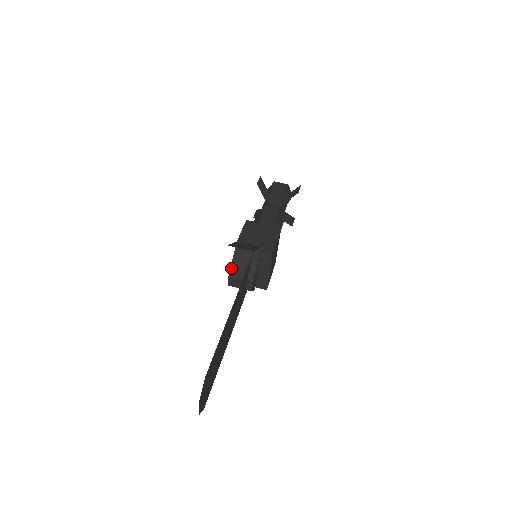
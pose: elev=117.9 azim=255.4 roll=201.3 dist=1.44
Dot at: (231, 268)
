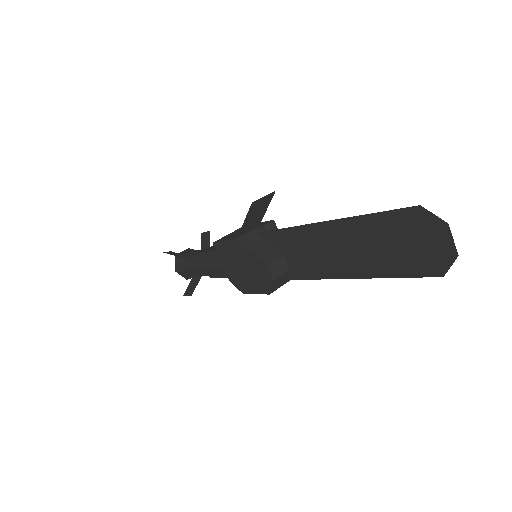
Dot at: (260, 259)
